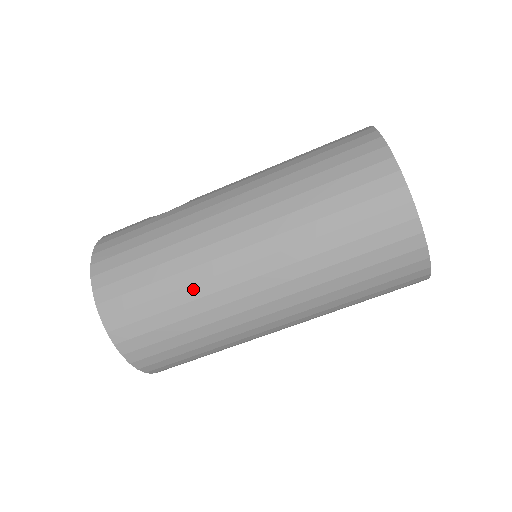
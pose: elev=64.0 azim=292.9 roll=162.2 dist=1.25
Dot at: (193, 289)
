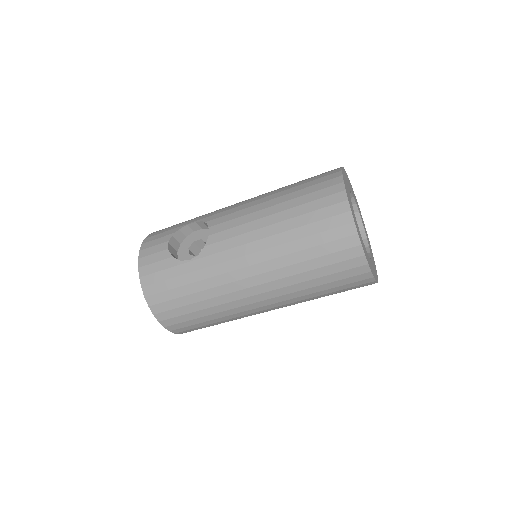
Dot at: (229, 317)
